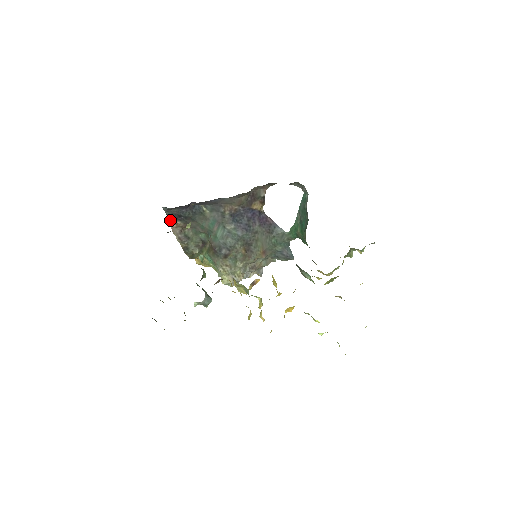
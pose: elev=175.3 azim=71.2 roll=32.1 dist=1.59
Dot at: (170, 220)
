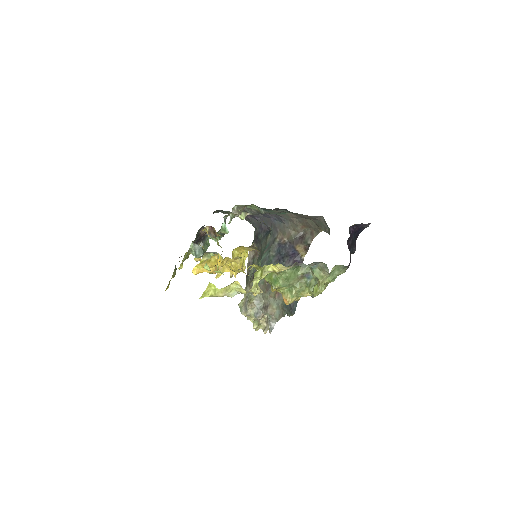
Dot at: occluded
